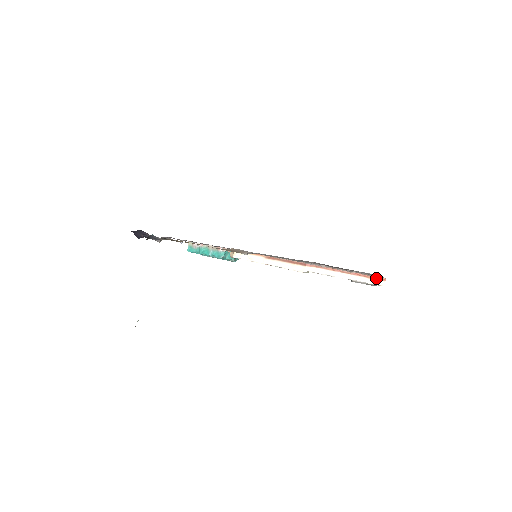
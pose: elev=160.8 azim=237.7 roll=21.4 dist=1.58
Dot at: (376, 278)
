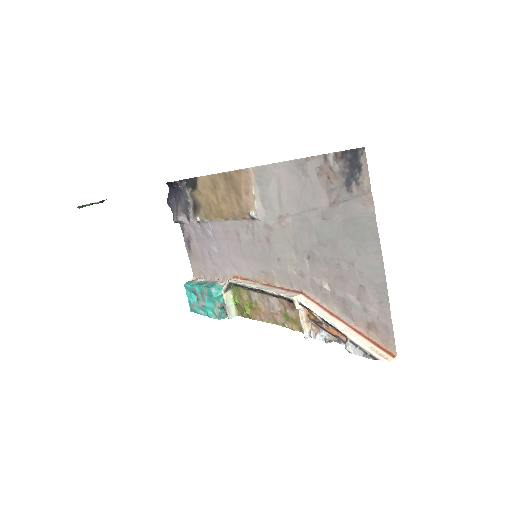
Dot at: (383, 348)
